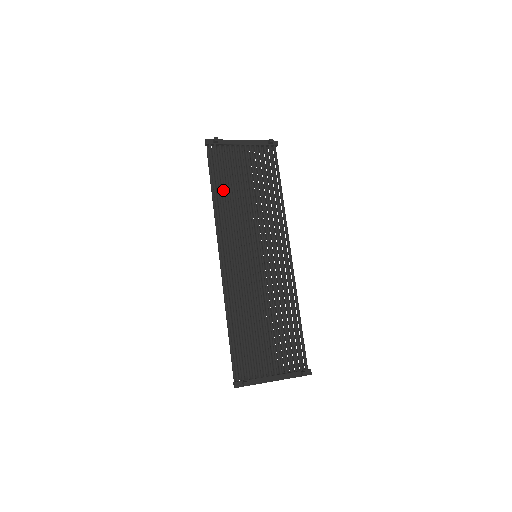
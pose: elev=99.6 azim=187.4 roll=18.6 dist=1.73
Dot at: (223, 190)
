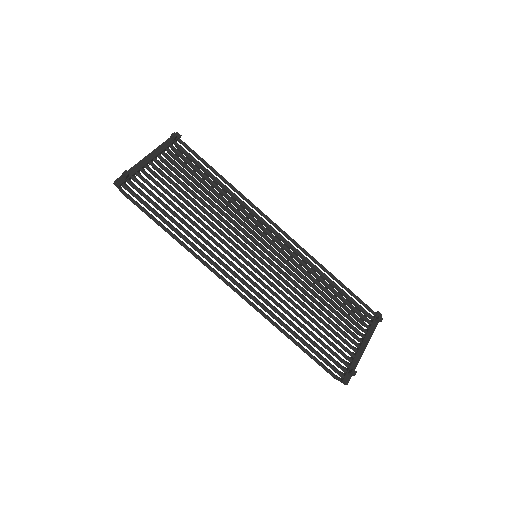
Dot at: occluded
